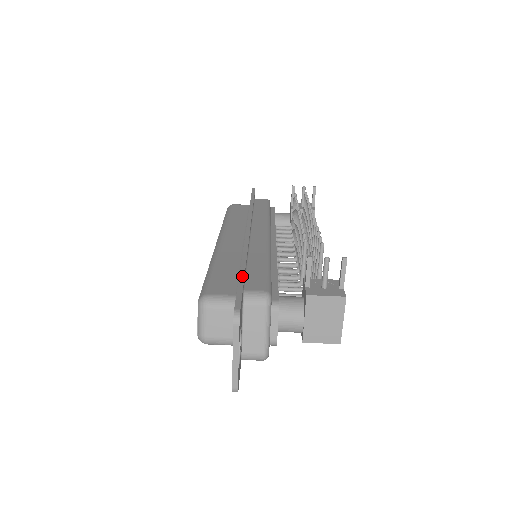
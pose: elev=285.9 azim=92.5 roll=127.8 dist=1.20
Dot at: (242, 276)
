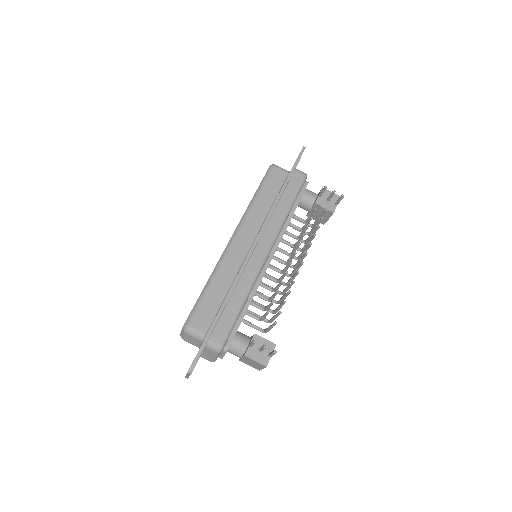
Dot at: (213, 326)
